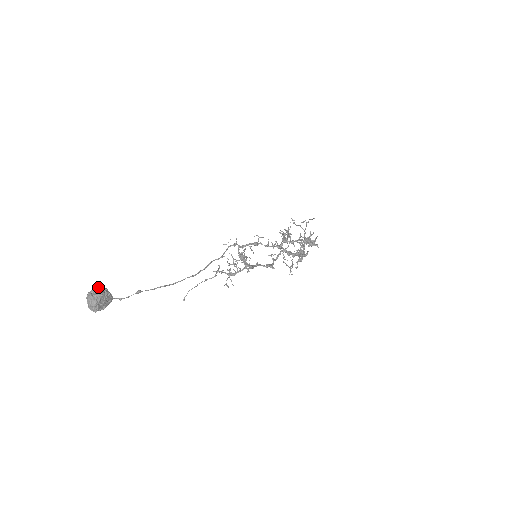
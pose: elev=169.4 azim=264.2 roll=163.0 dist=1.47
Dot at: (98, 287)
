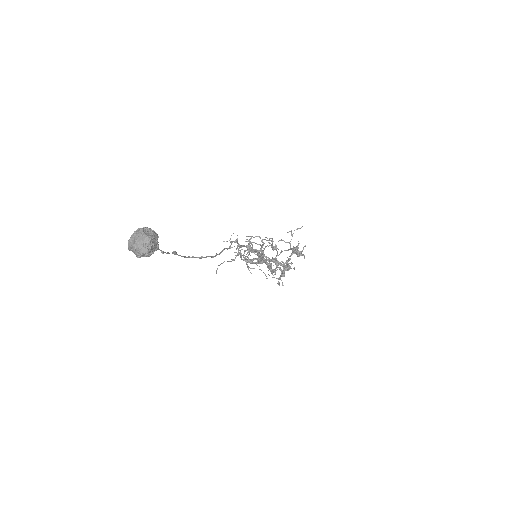
Dot at: (144, 228)
